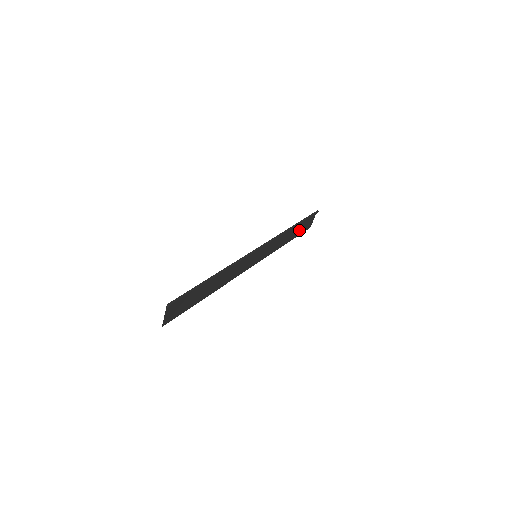
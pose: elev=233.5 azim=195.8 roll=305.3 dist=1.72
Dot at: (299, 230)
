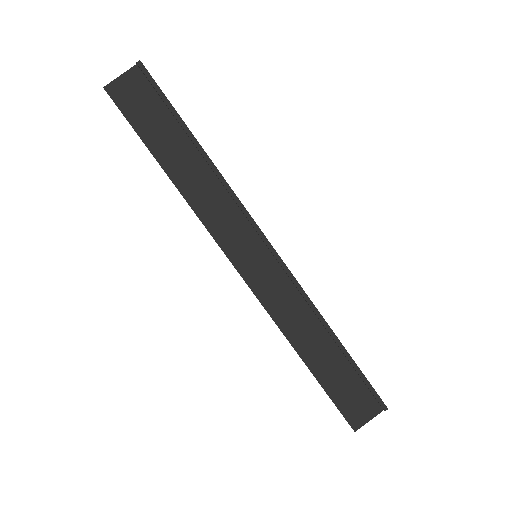
Dot at: (336, 382)
